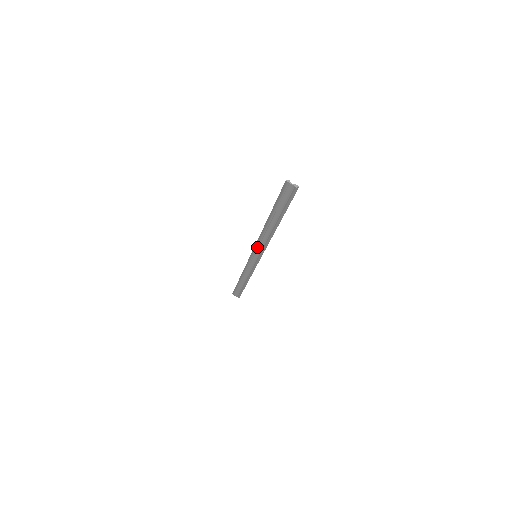
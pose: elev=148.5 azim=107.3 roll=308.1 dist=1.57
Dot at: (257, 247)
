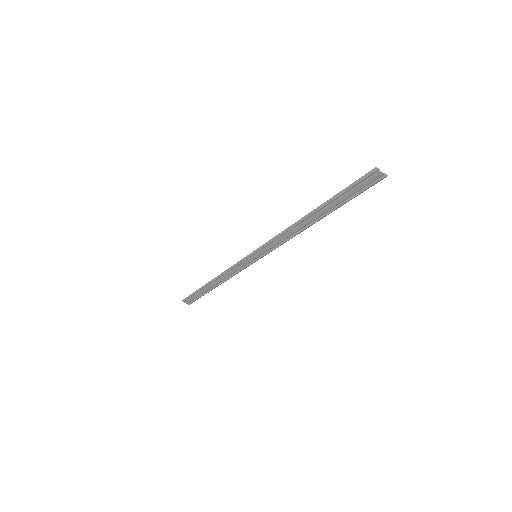
Dot at: (266, 246)
